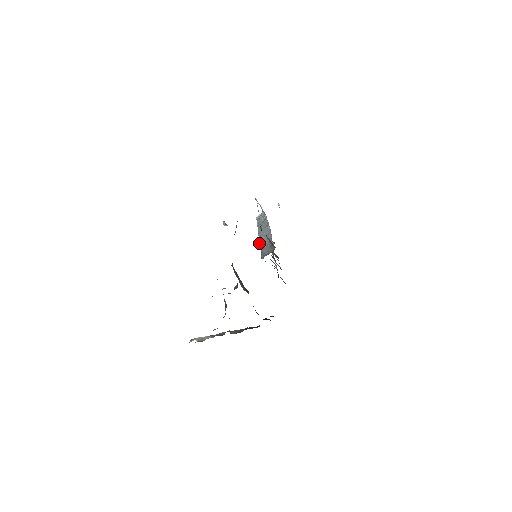
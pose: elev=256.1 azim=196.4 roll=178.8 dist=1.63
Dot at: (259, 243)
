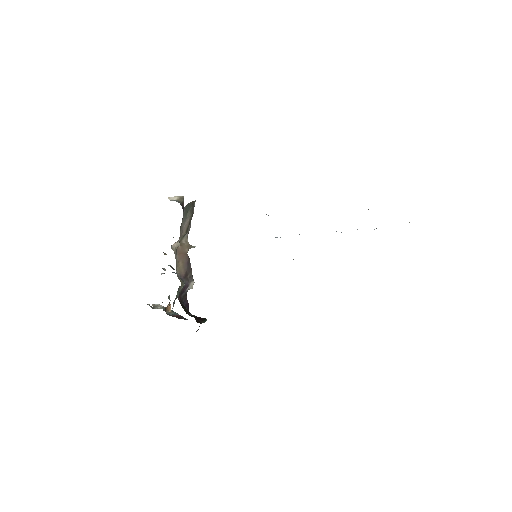
Dot at: occluded
